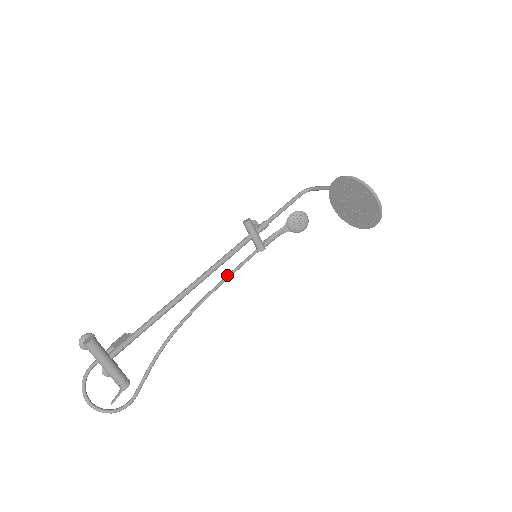
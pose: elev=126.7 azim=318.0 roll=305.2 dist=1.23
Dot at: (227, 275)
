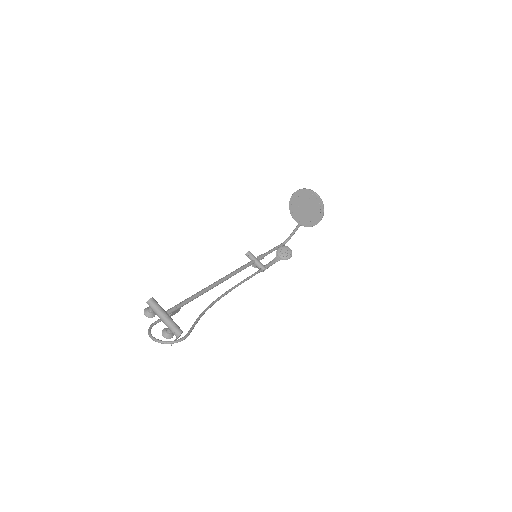
Dot at: occluded
